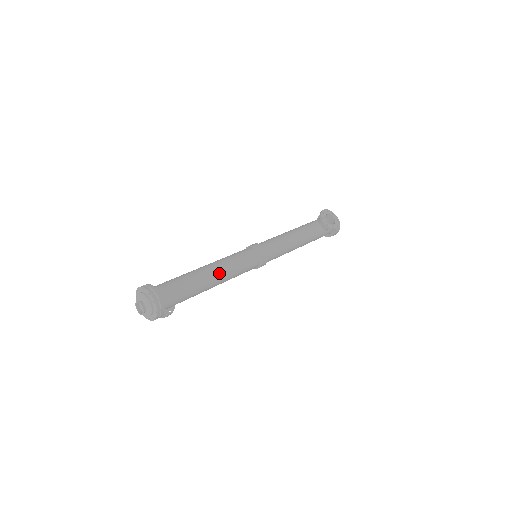
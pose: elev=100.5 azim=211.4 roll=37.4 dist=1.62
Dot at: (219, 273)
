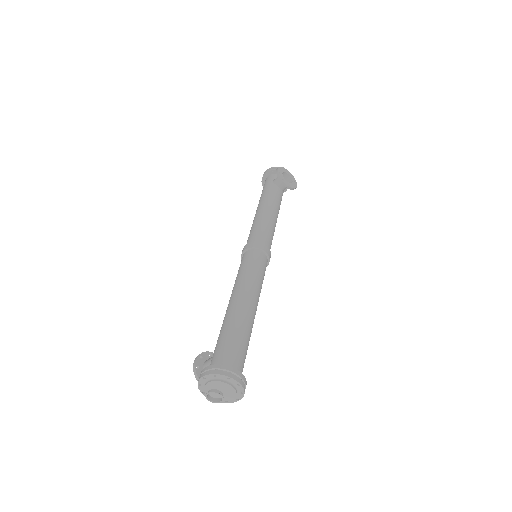
Dot at: (255, 302)
